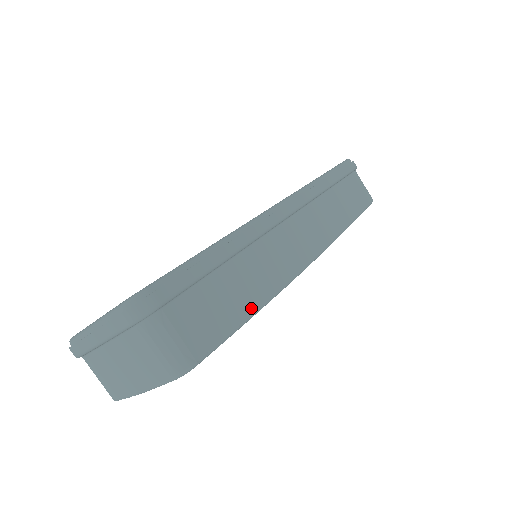
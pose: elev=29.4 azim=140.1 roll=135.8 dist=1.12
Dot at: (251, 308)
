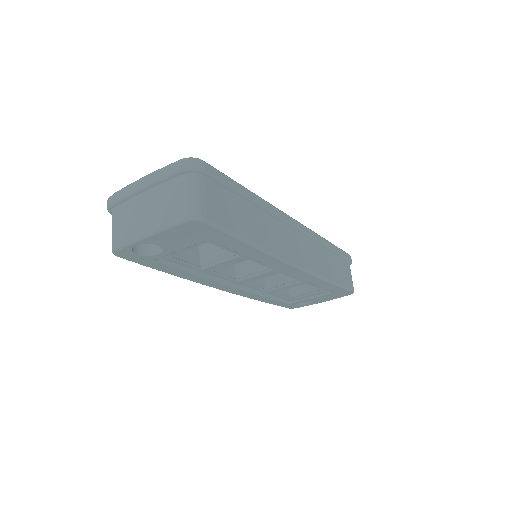
Dot at: (250, 238)
